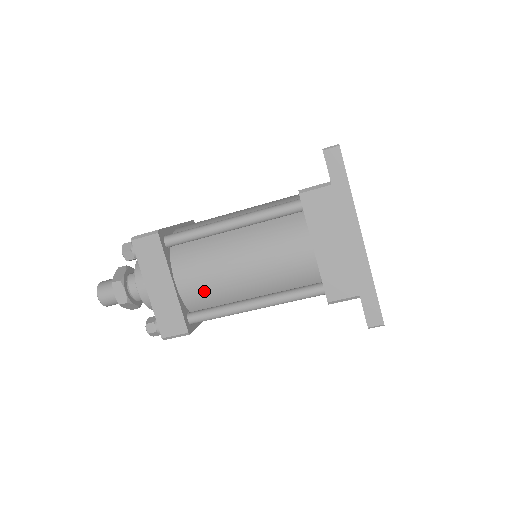
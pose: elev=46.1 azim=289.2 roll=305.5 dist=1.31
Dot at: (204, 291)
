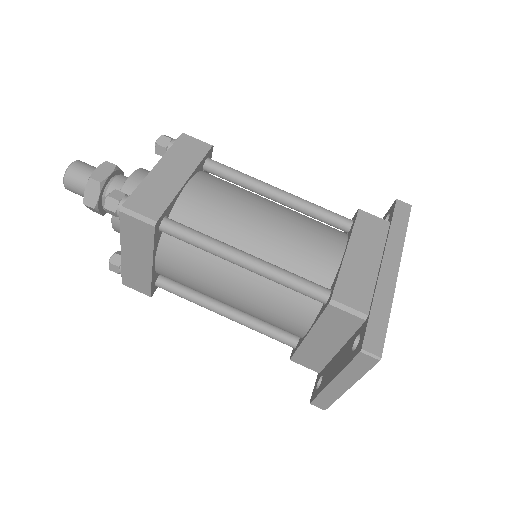
Dot at: (207, 210)
